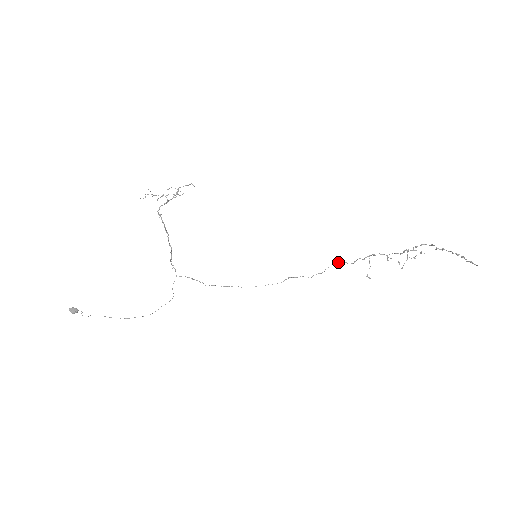
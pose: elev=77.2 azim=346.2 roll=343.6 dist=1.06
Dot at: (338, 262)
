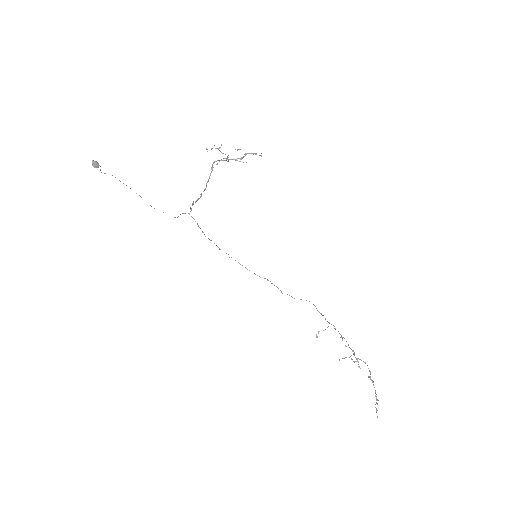
Dot at: occluded
